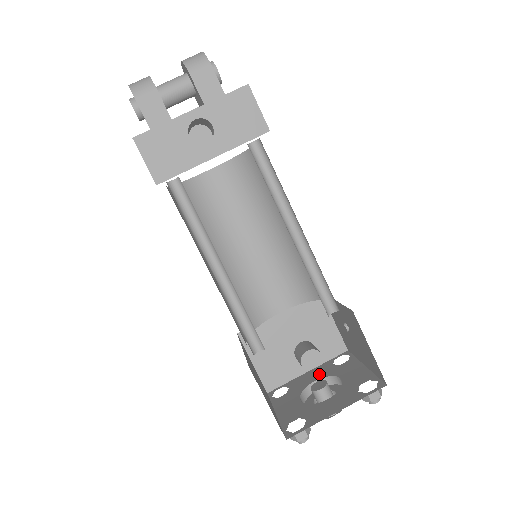
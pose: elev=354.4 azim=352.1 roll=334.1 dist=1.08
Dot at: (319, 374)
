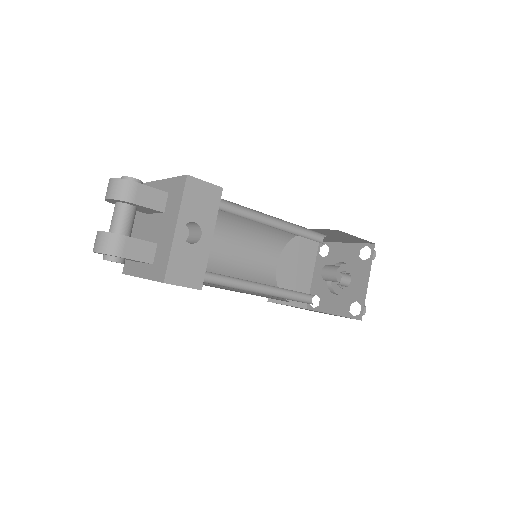
Dot at: occluded
